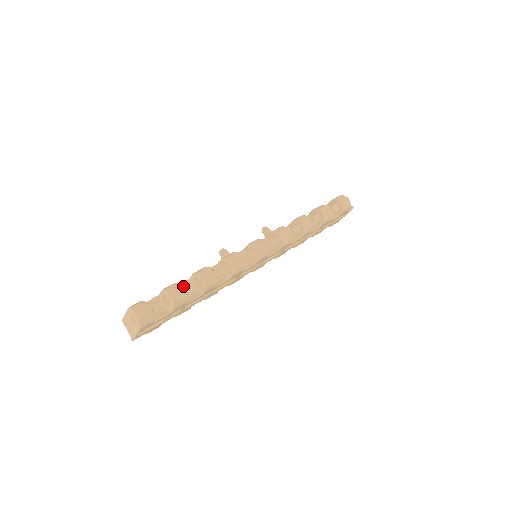
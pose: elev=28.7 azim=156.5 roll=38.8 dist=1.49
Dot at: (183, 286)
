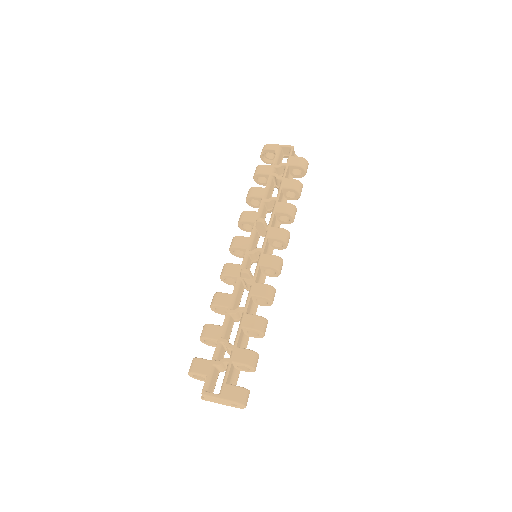
Dot at: (240, 338)
